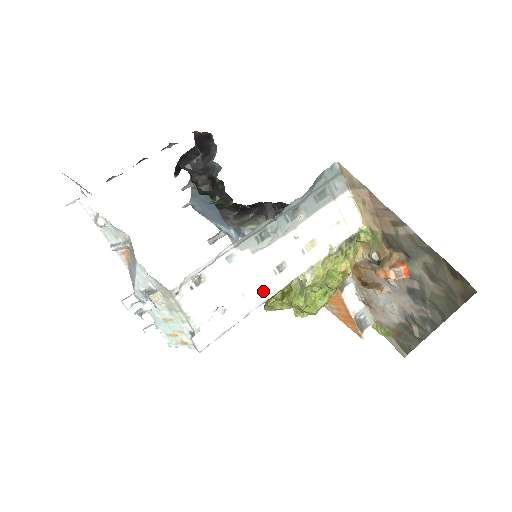
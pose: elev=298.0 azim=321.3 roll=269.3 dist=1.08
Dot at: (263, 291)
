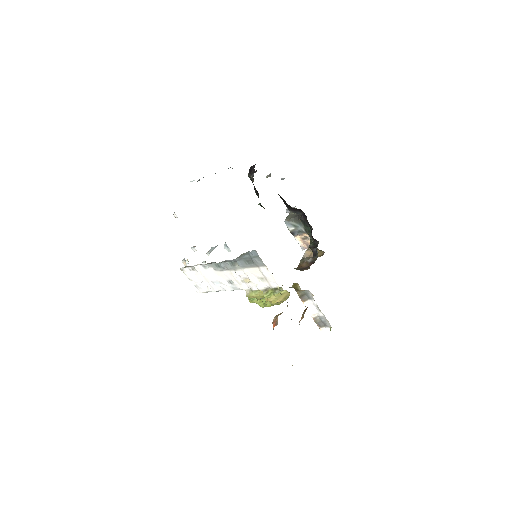
Dot at: (223, 287)
